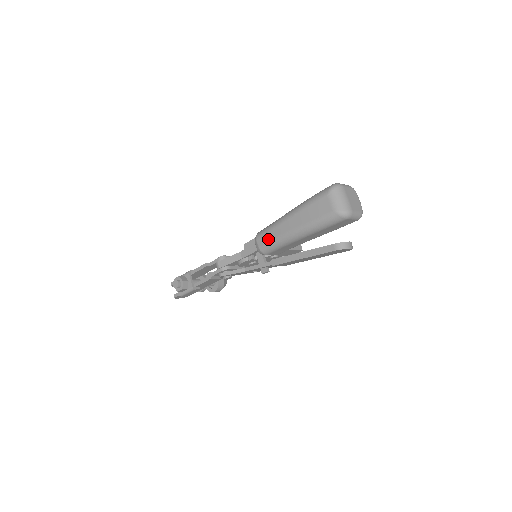
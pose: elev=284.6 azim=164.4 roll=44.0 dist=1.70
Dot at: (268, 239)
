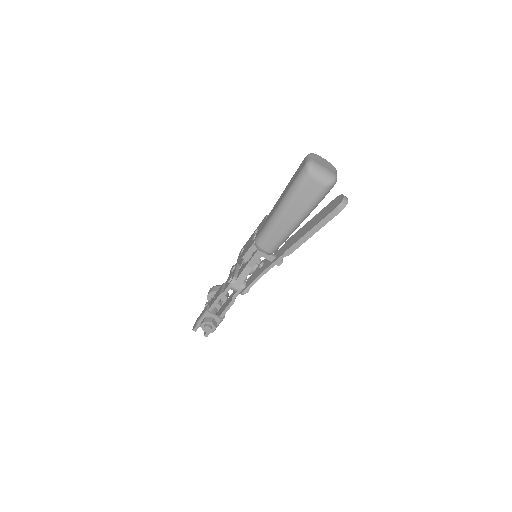
Dot at: (274, 241)
